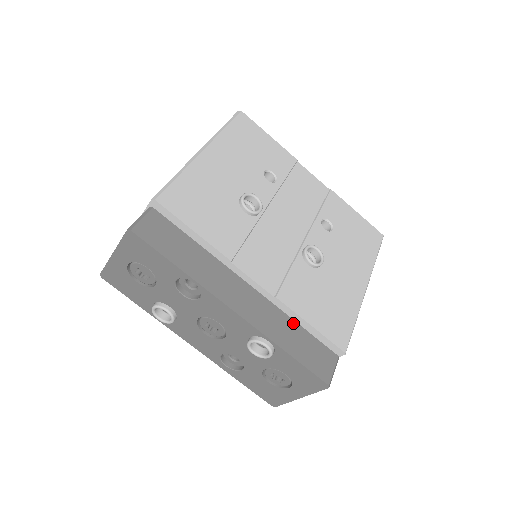
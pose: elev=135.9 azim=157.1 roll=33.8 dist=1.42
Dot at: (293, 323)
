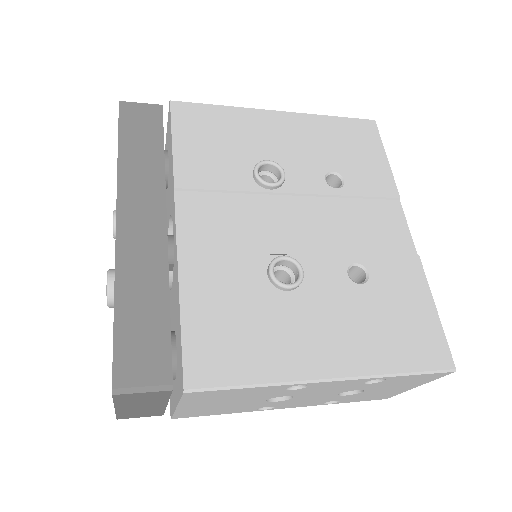
Dot at: (164, 294)
